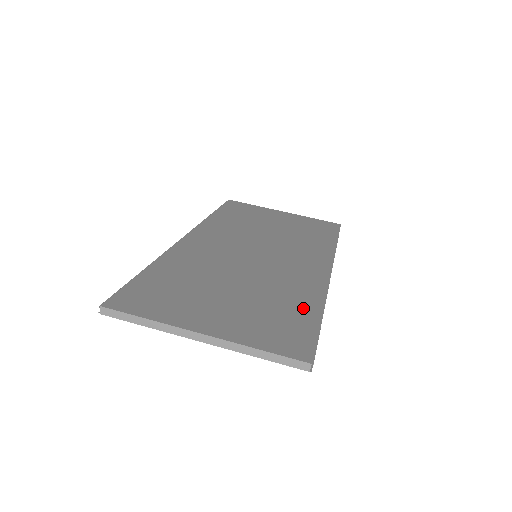
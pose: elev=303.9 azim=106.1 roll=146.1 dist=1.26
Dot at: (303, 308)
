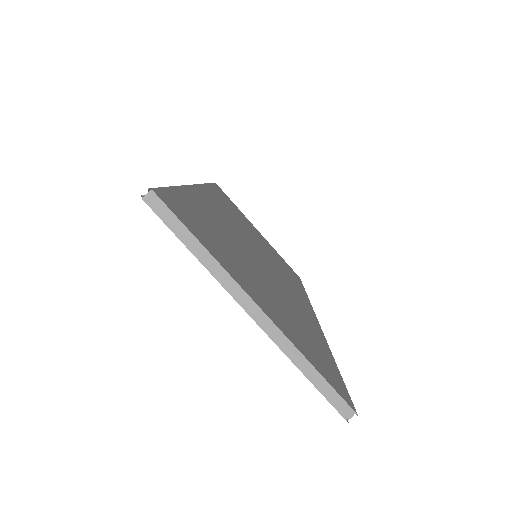
Dot at: (319, 342)
